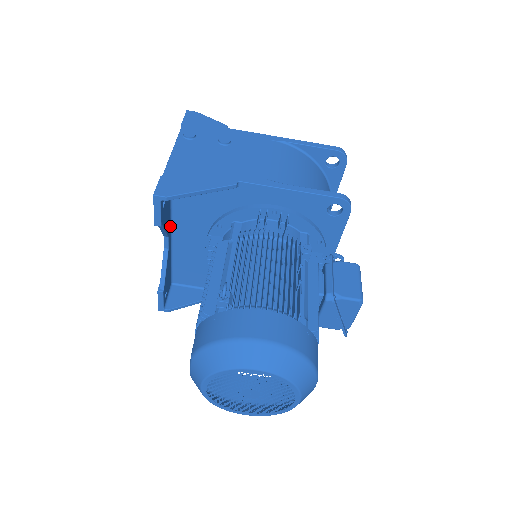
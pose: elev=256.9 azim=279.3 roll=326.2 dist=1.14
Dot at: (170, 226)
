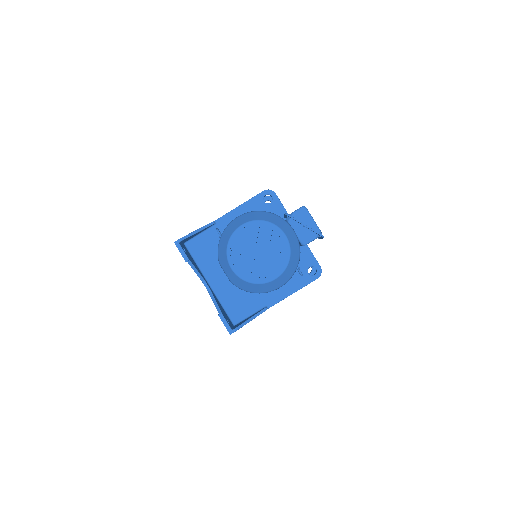
Dot at: (203, 277)
